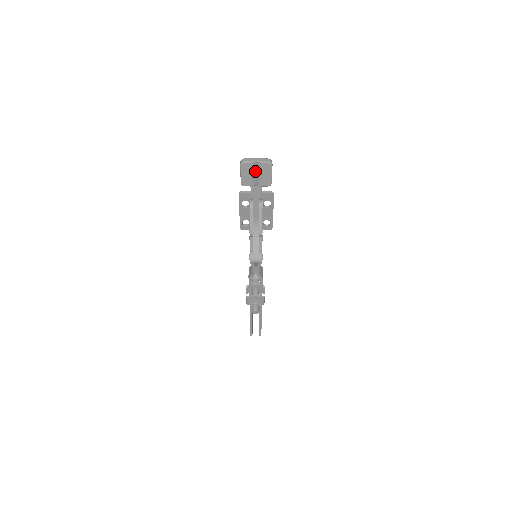
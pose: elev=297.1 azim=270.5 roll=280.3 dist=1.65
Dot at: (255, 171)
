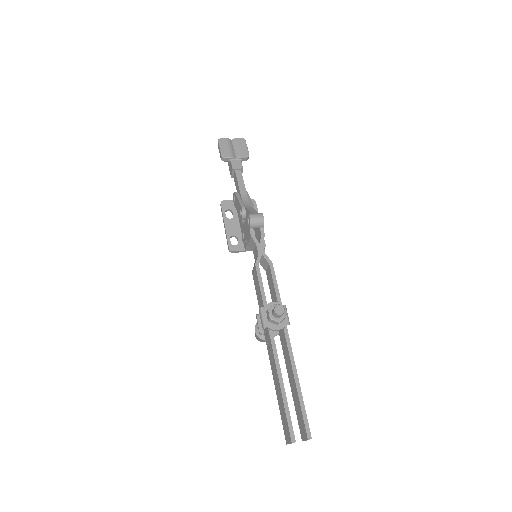
Dot at: (232, 147)
